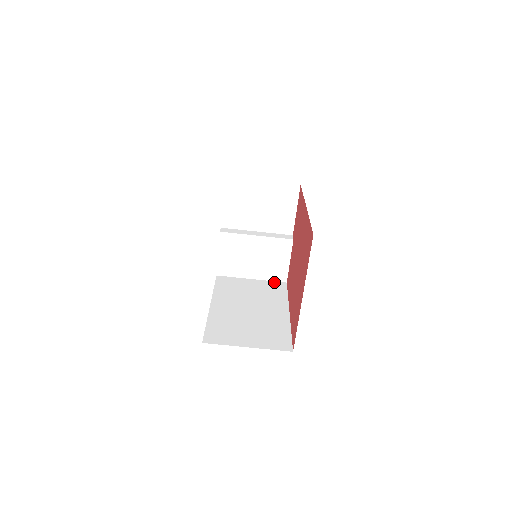
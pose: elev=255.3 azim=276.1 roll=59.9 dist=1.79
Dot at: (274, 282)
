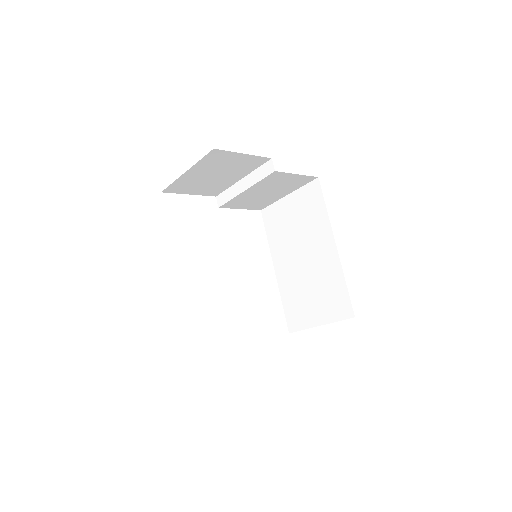
Dot at: (307, 186)
